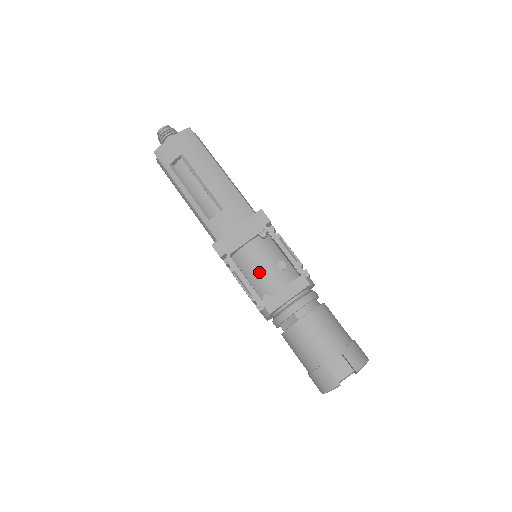
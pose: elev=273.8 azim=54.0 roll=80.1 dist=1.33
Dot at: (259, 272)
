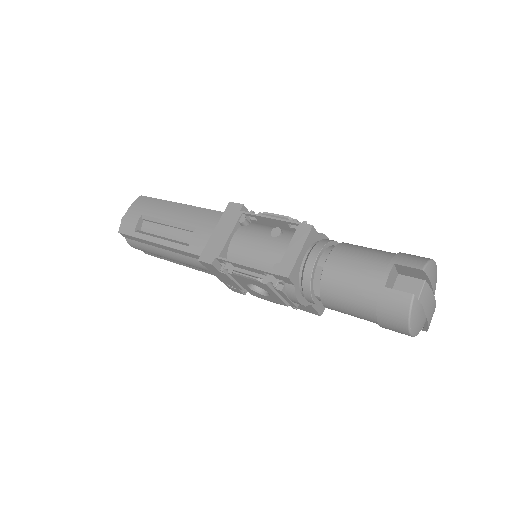
Dot at: (257, 253)
